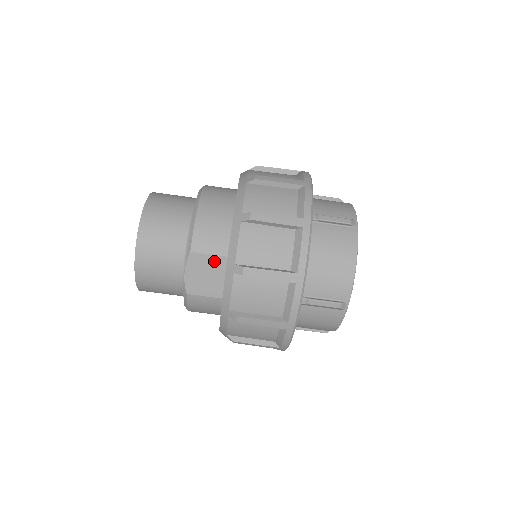
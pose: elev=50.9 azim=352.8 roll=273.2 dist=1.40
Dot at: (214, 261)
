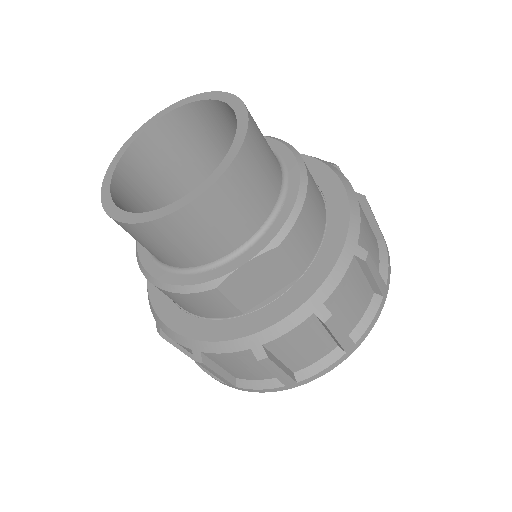
Dot at: (284, 272)
